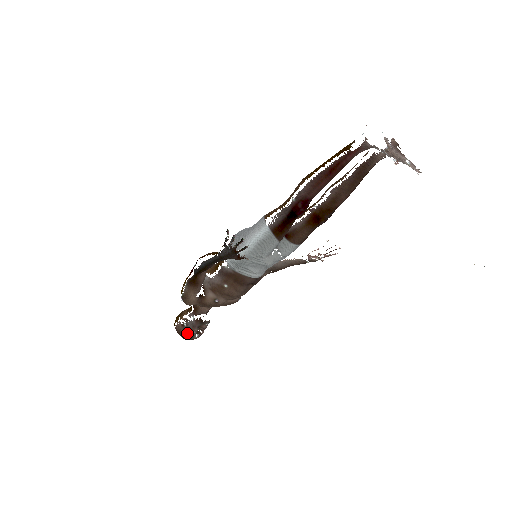
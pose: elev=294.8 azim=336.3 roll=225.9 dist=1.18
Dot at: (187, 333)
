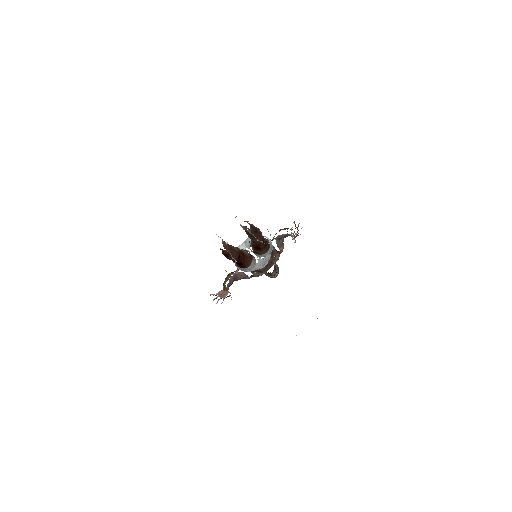
Dot at: occluded
